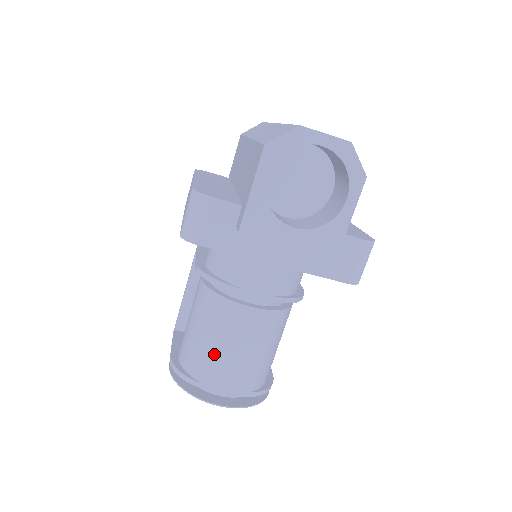
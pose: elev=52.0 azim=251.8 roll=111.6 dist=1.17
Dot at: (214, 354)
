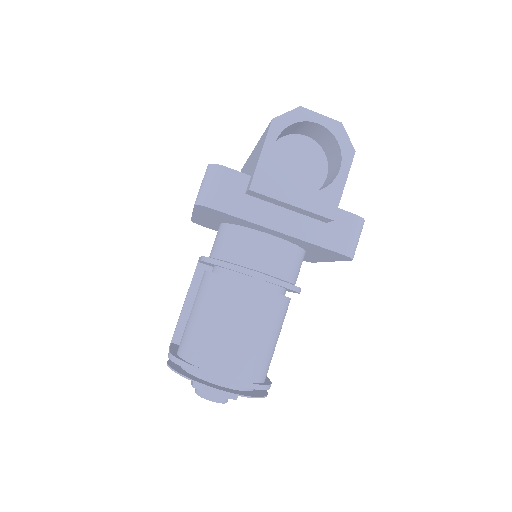
Dot at: (216, 336)
